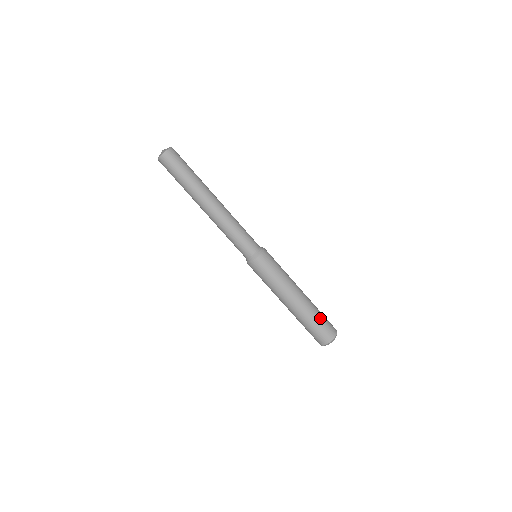
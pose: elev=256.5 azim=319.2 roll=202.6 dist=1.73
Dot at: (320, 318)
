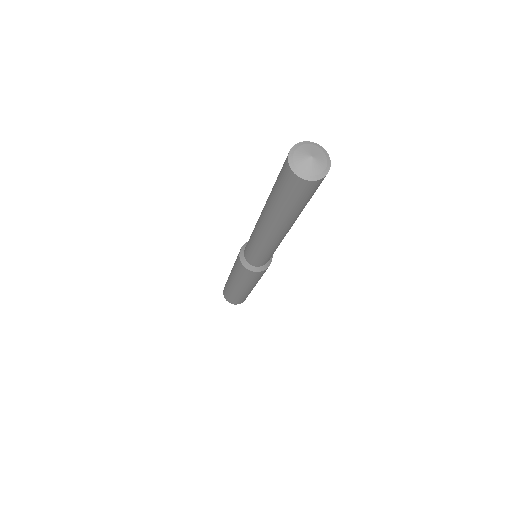
Dot at: occluded
